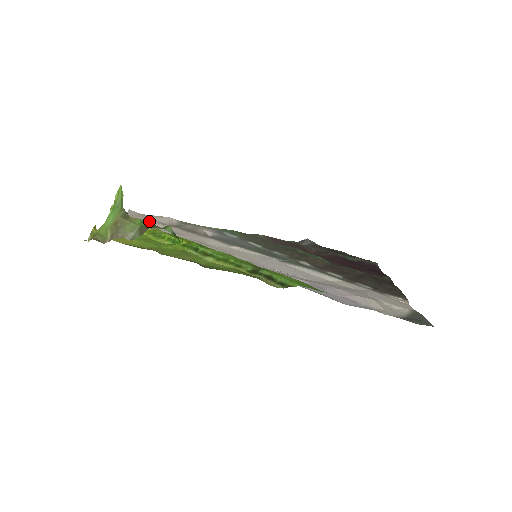
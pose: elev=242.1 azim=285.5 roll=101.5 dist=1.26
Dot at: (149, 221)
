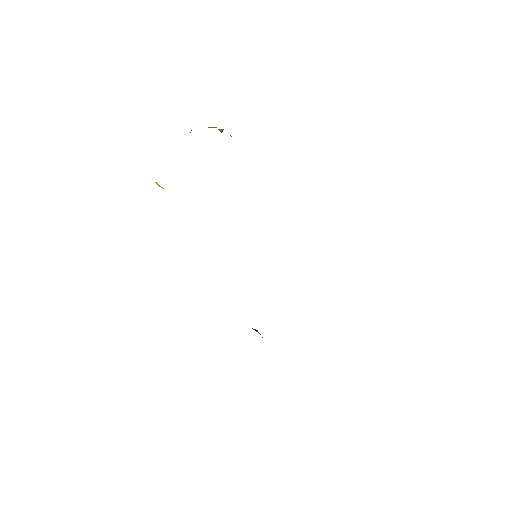
Dot at: occluded
